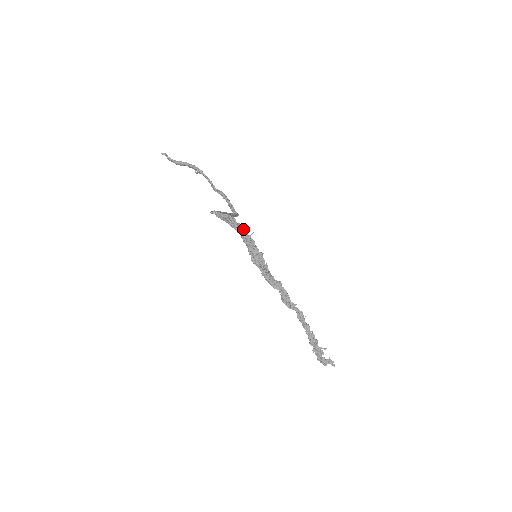
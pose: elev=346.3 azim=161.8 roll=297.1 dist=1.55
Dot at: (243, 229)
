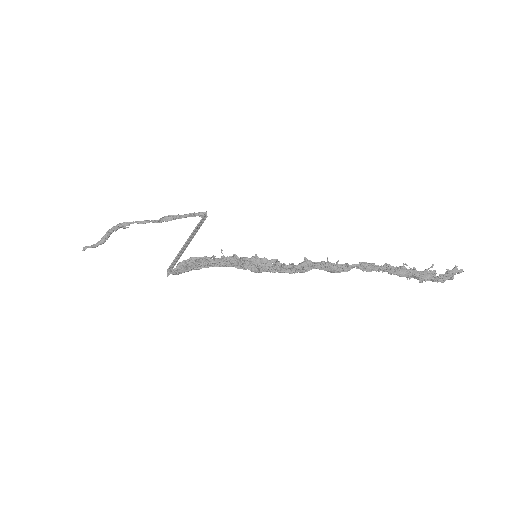
Dot at: (208, 260)
